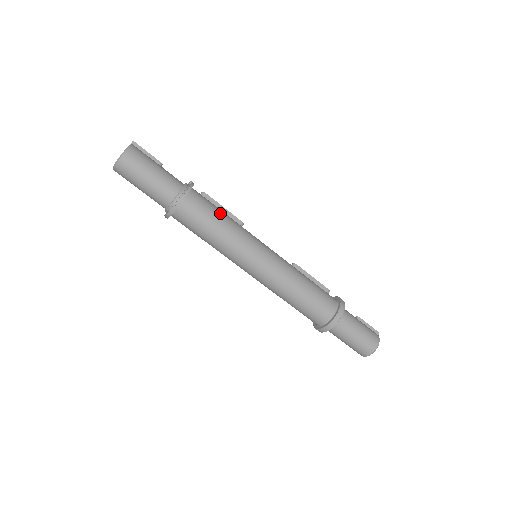
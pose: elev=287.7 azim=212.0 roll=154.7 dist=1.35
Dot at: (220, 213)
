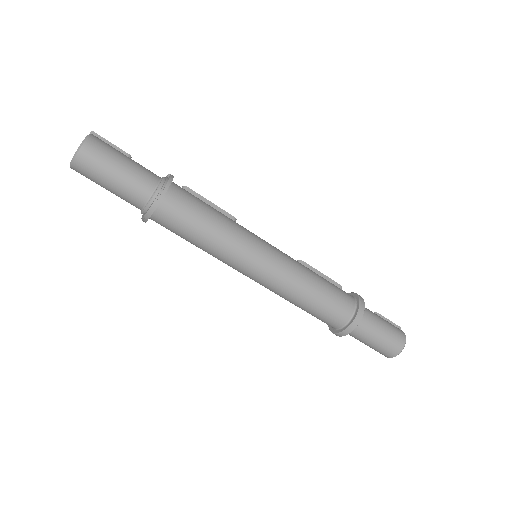
Dot at: (209, 207)
